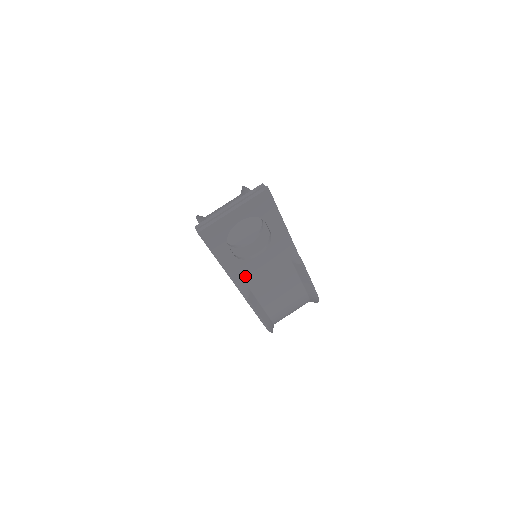
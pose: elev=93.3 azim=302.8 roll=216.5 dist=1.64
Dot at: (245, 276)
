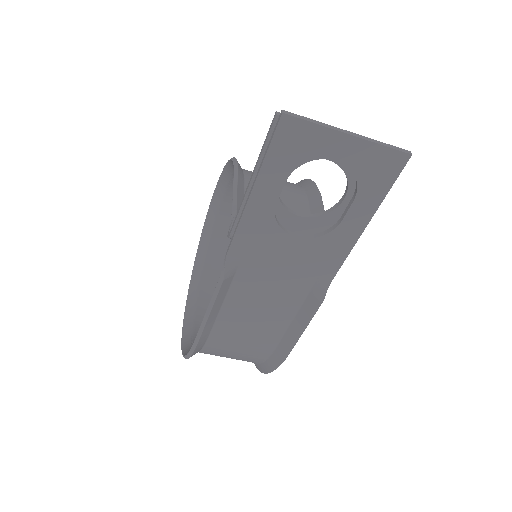
Dot at: (252, 247)
